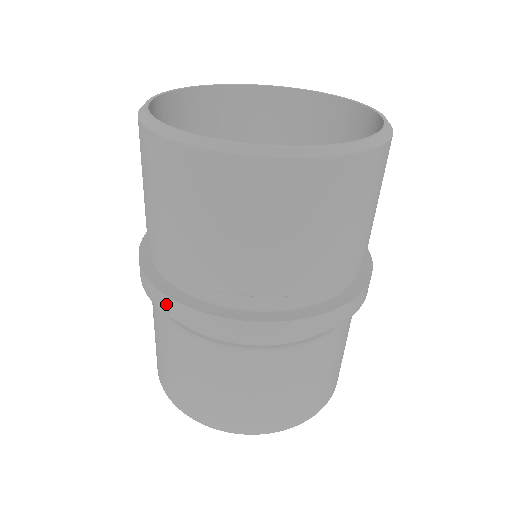
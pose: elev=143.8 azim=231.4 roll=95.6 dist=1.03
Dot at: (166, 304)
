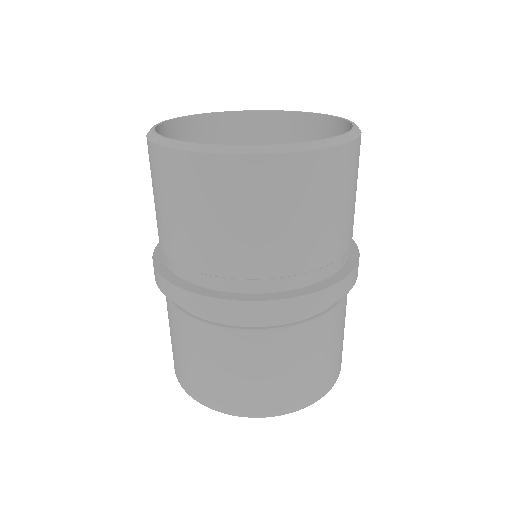
Dot at: (254, 310)
